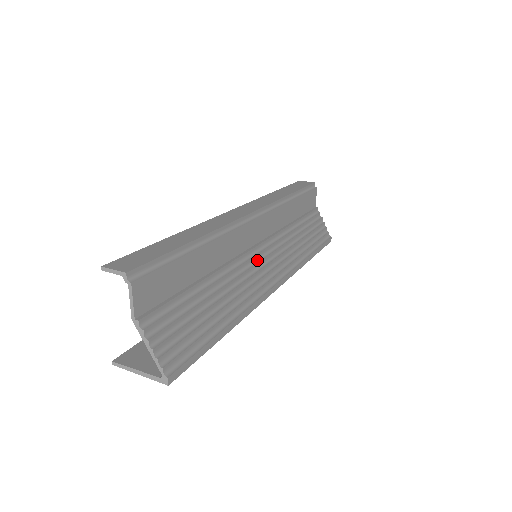
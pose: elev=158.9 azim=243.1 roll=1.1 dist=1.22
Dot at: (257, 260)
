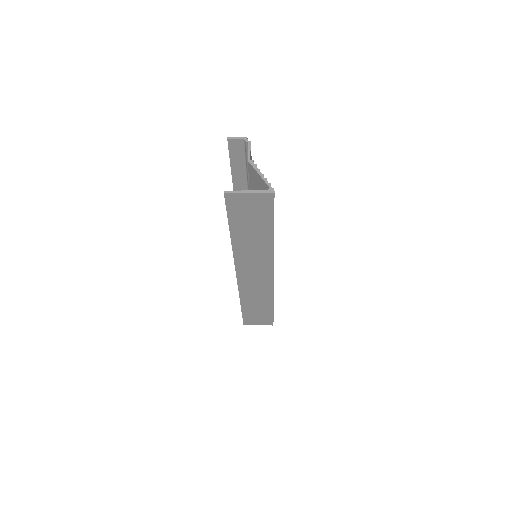
Dot at: occluded
